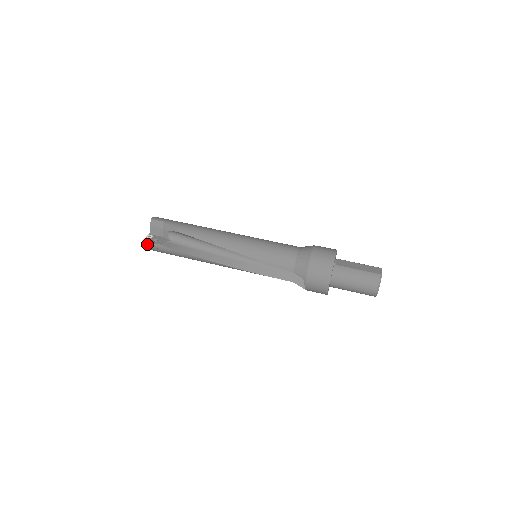
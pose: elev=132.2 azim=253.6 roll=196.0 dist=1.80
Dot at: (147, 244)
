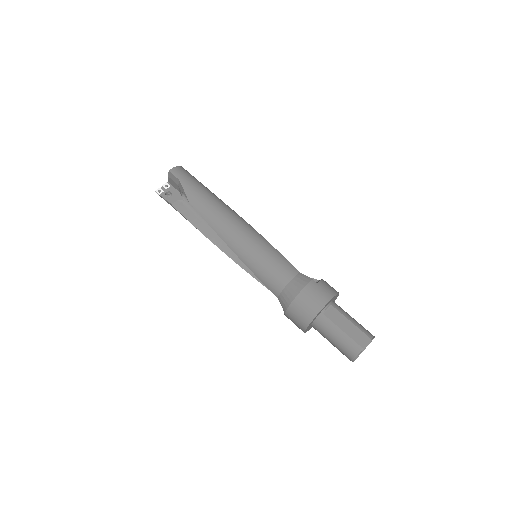
Dot at: (160, 195)
